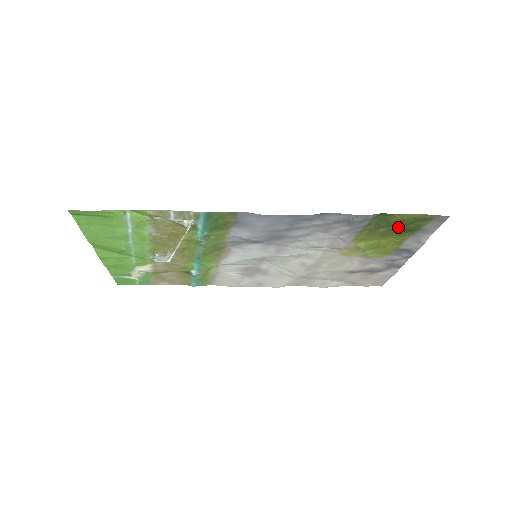
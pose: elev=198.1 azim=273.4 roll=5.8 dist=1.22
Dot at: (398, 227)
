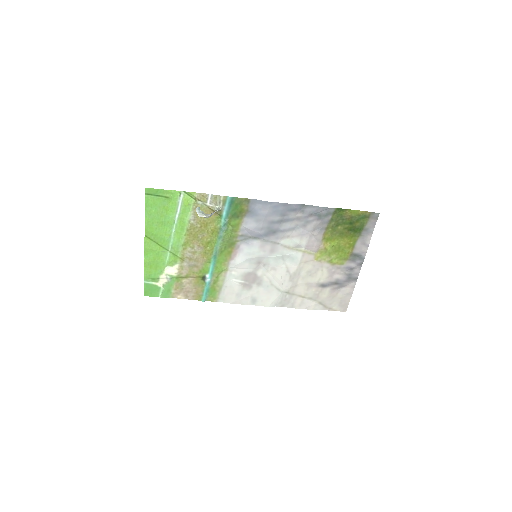
Dot at: (350, 225)
